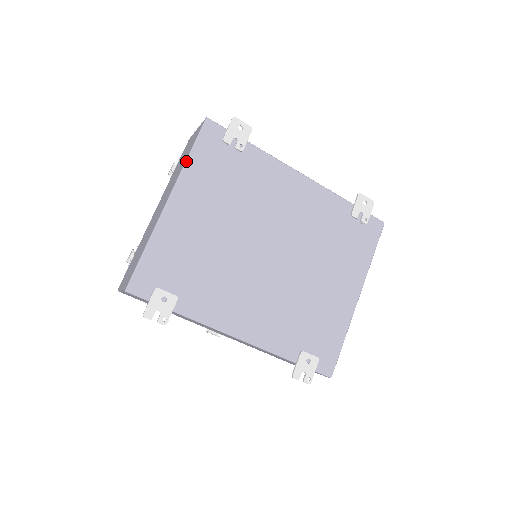
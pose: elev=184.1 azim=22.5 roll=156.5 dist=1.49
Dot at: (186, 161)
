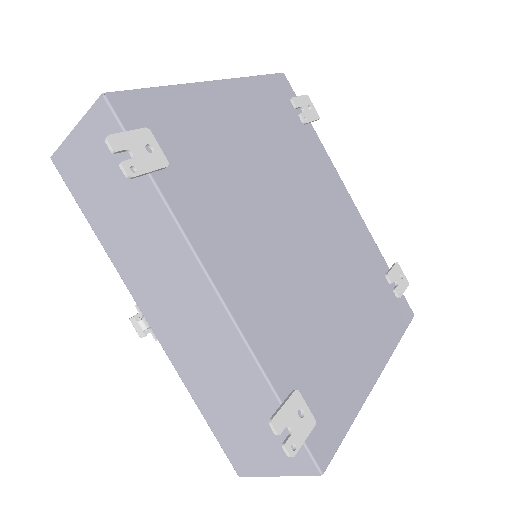
Dot at: (250, 76)
